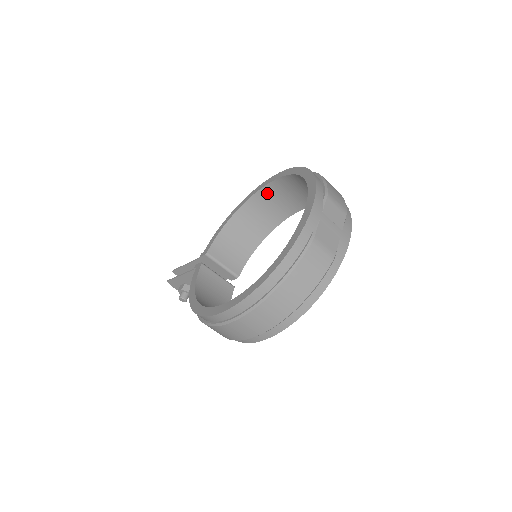
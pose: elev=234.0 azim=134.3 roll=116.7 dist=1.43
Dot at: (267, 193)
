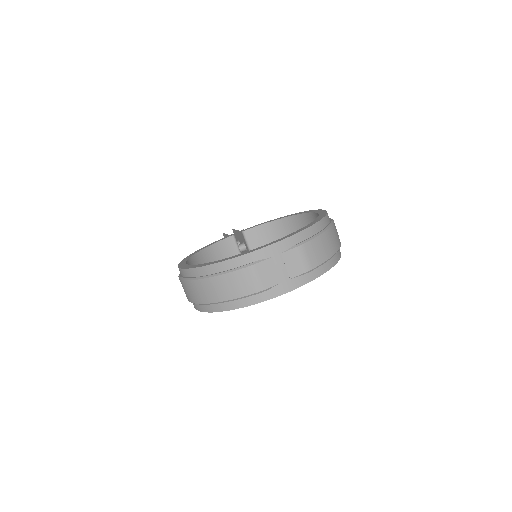
Dot at: (310, 219)
